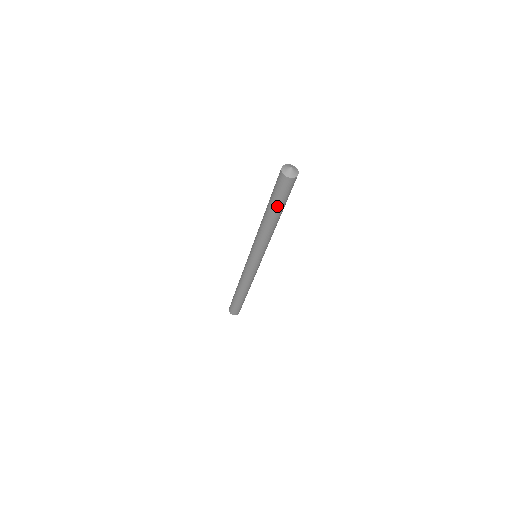
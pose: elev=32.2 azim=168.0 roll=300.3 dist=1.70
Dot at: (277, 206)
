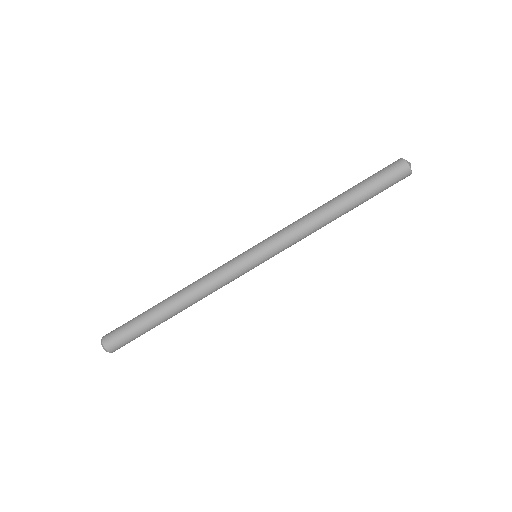
Dot at: (367, 195)
